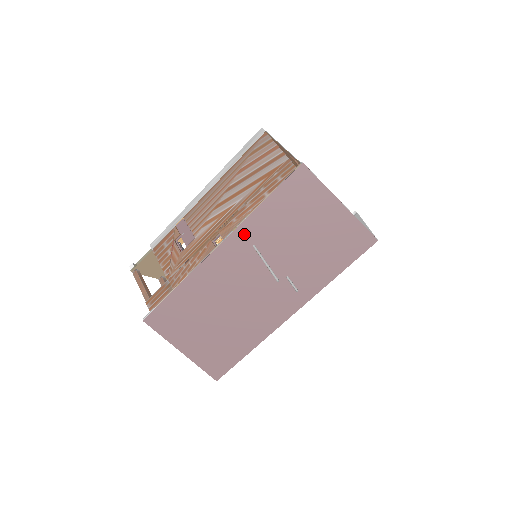
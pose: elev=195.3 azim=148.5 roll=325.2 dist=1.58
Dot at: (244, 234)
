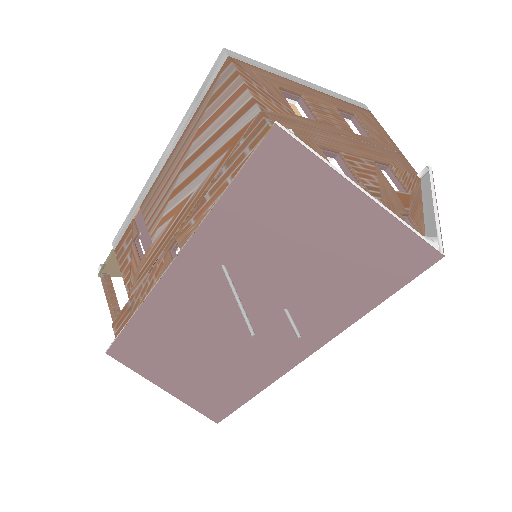
Dot at: (203, 249)
